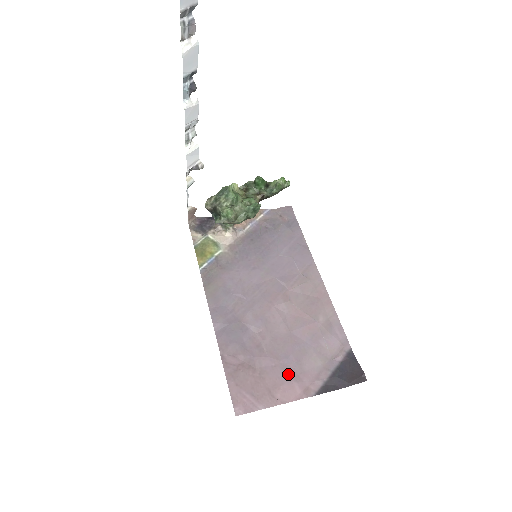
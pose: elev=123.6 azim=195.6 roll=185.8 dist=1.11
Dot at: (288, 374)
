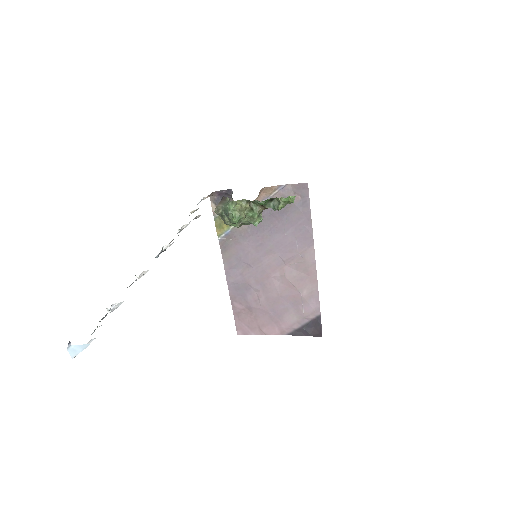
Dot at: (273, 321)
